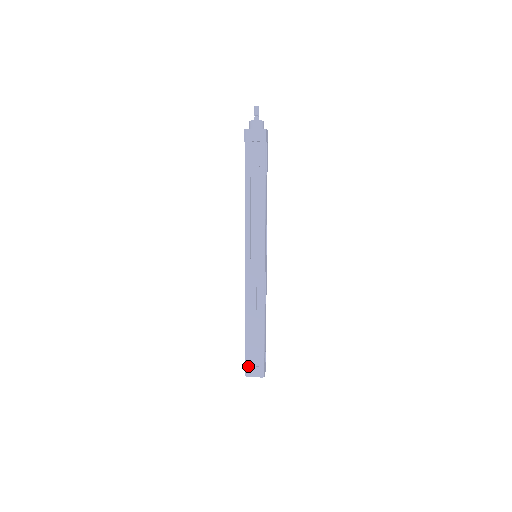
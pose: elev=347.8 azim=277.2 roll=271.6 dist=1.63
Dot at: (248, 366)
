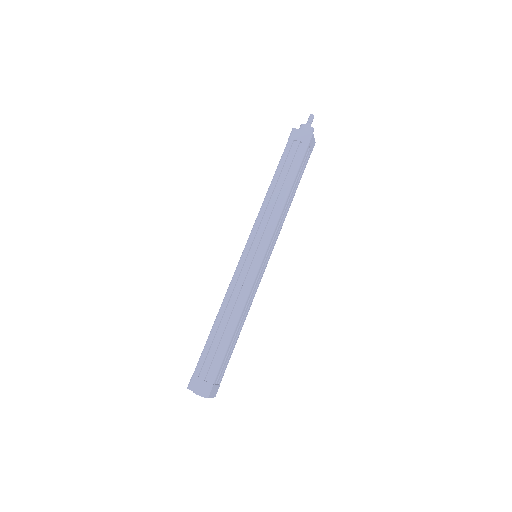
Dot at: (196, 376)
